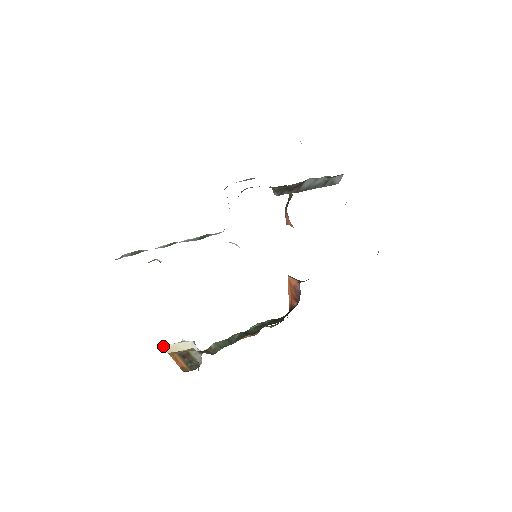
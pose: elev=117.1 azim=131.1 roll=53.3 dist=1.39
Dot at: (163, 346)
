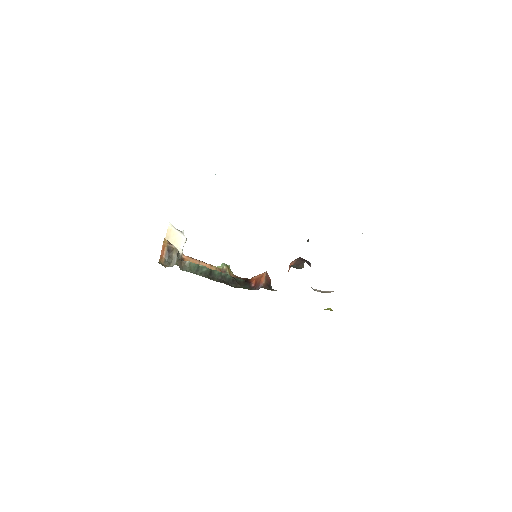
Dot at: (169, 225)
